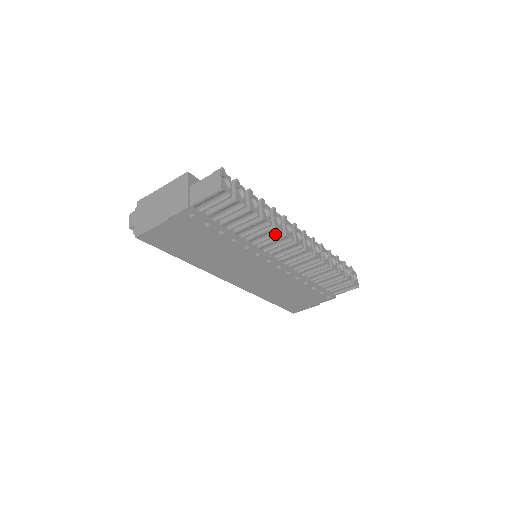
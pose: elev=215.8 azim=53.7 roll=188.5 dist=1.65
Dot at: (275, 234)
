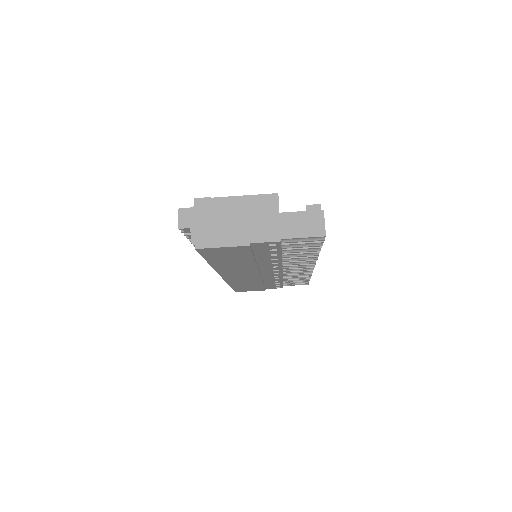
Dot at: (310, 259)
